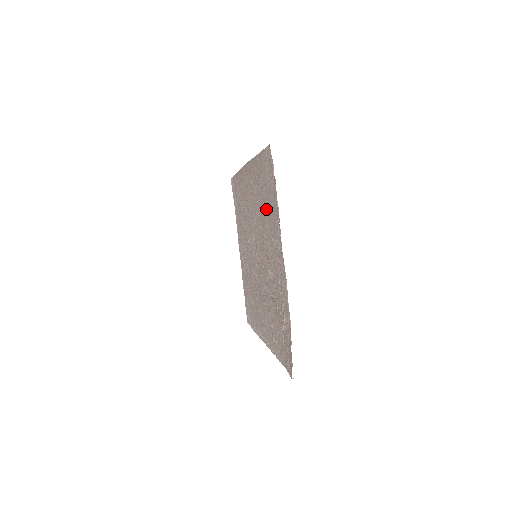
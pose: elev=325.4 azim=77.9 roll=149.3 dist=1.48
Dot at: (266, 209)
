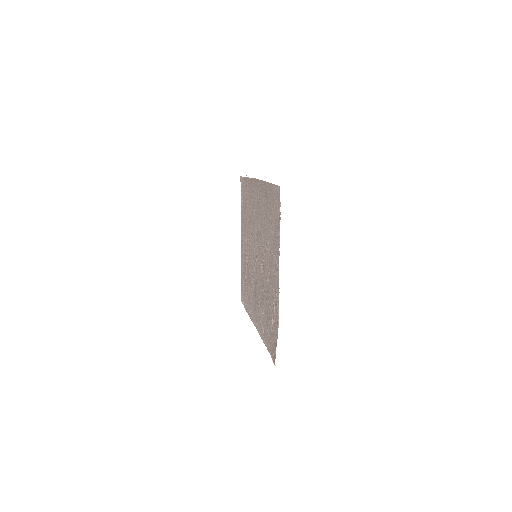
Dot at: (270, 229)
